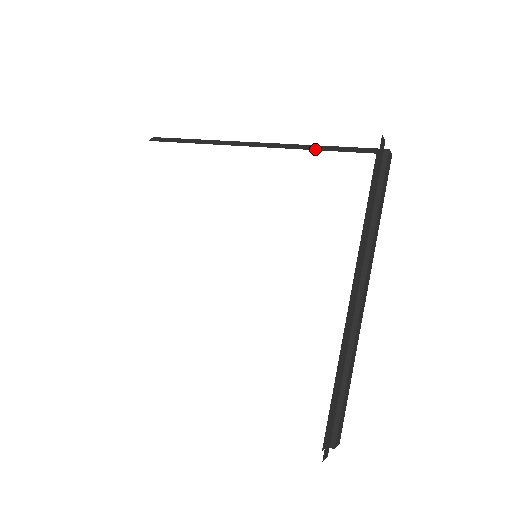
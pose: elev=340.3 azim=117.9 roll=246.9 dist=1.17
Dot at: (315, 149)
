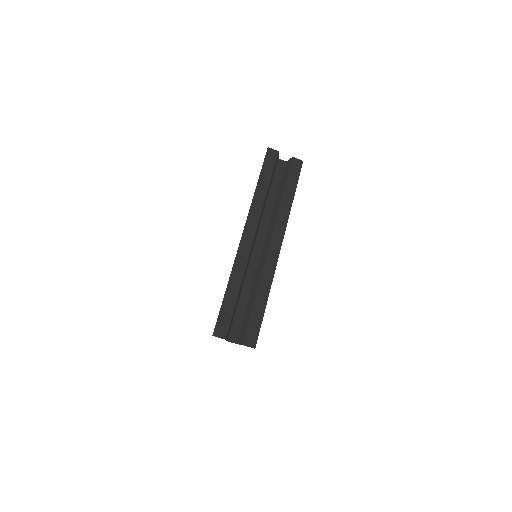
Dot at: occluded
